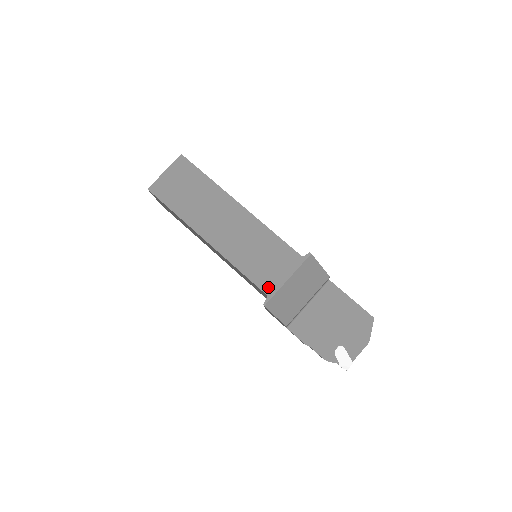
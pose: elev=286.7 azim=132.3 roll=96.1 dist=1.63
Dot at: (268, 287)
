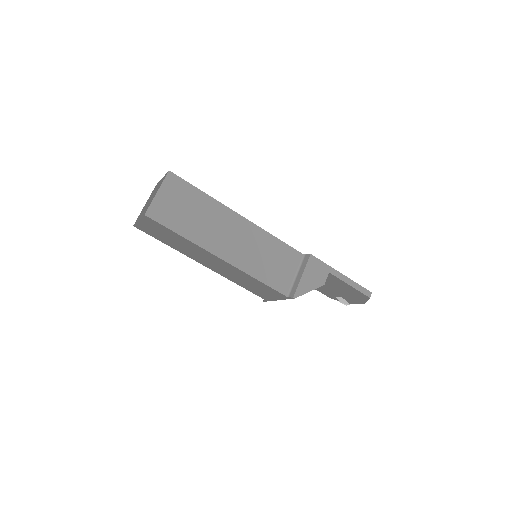
Dot at: (264, 297)
